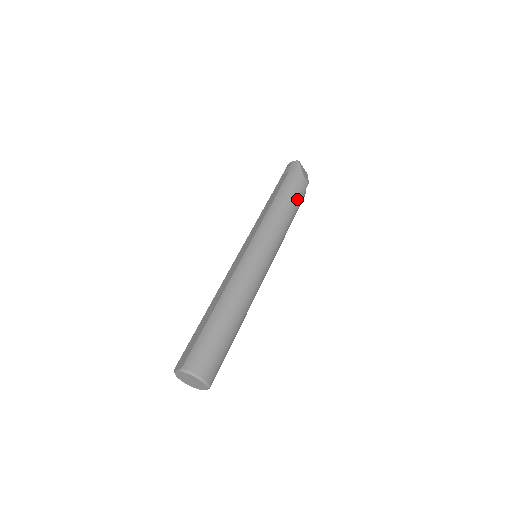
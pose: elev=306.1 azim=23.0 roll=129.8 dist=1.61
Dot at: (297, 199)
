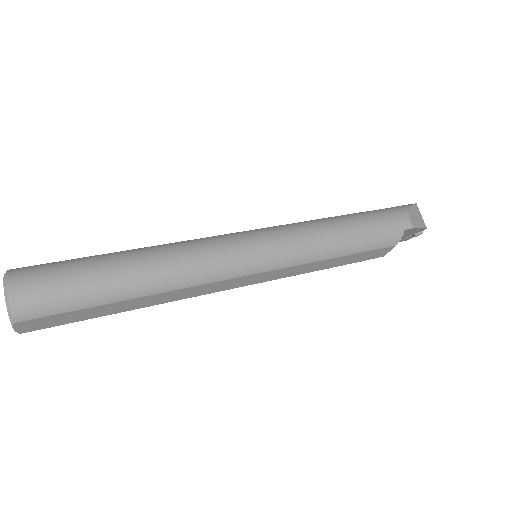
Dot at: (374, 227)
